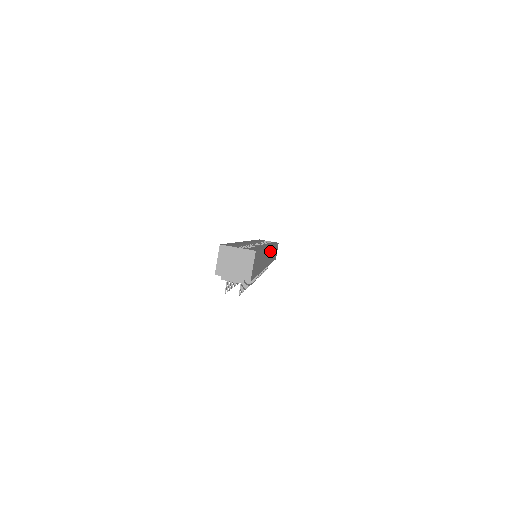
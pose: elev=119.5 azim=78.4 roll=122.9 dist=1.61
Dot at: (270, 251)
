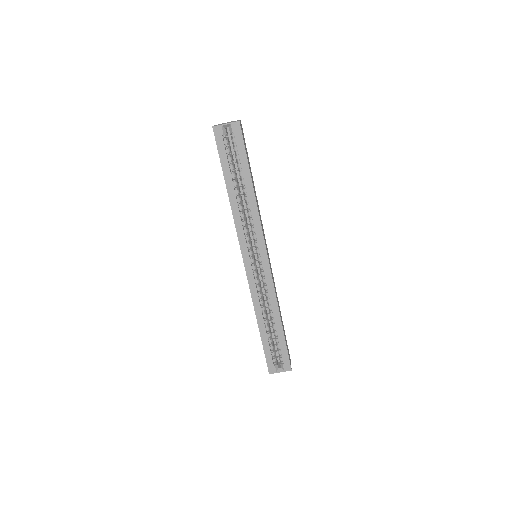
Dot at: (266, 247)
